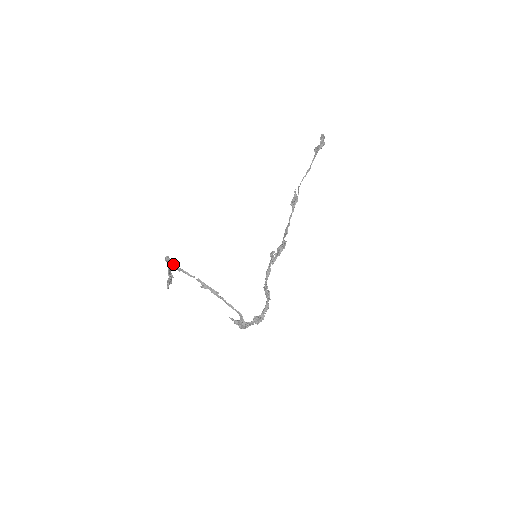
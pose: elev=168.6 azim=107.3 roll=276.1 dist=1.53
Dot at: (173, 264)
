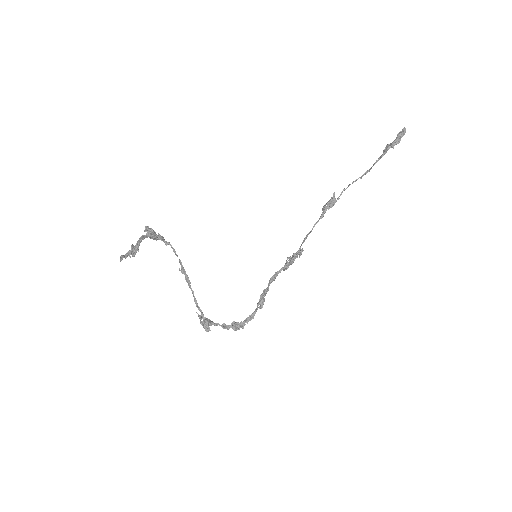
Dot at: (158, 236)
